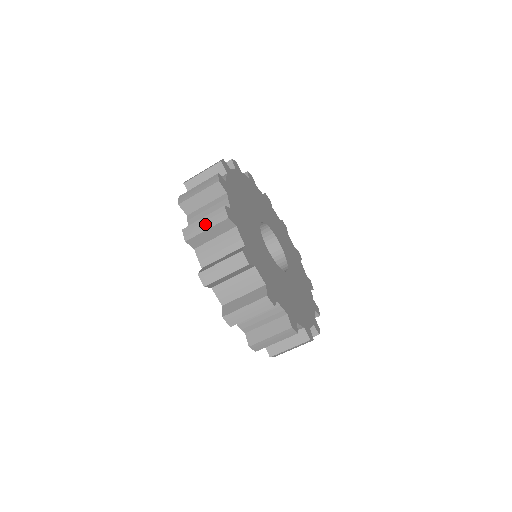
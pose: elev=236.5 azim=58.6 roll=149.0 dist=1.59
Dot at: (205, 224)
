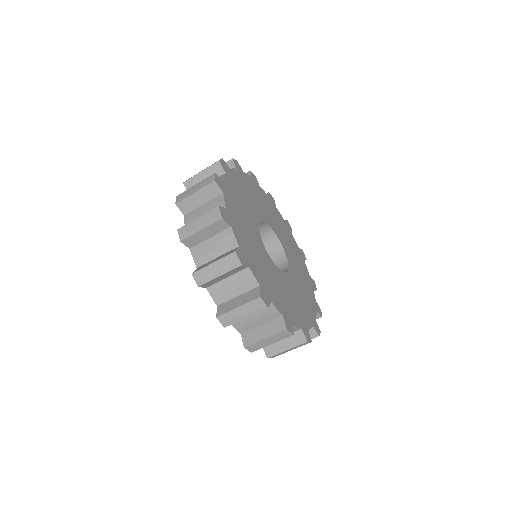
Dot at: (200, 224)
